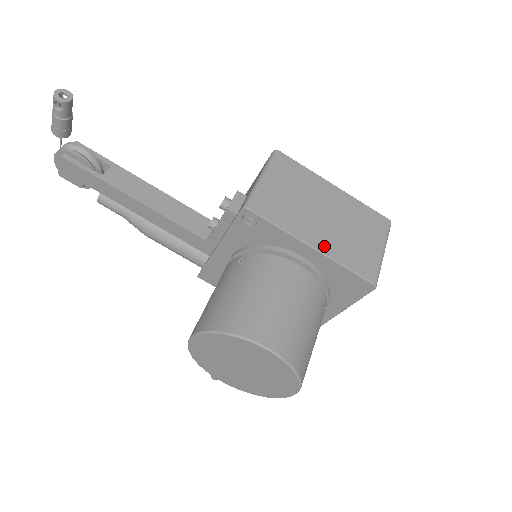
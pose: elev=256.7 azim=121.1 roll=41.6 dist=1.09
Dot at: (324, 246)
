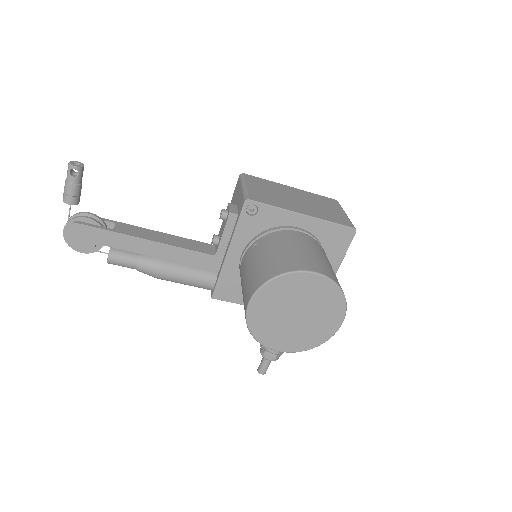
Dot at: (310, 213)
